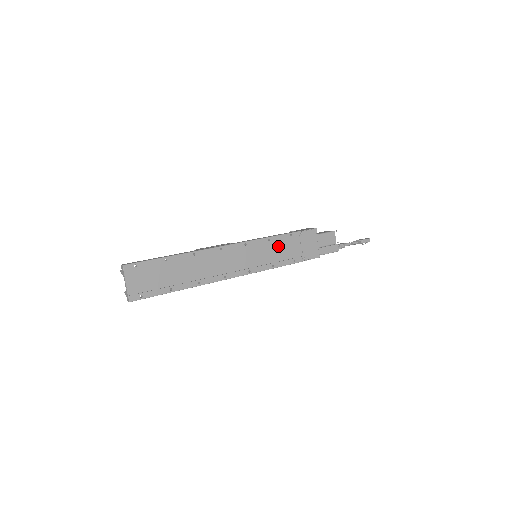
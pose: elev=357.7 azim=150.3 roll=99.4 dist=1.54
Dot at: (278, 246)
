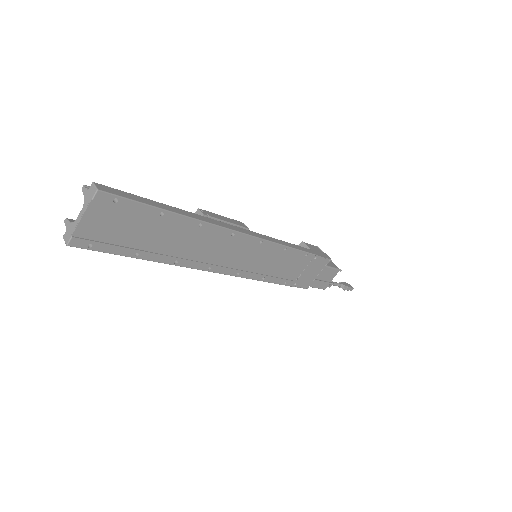
Dot at: (286, 260)
